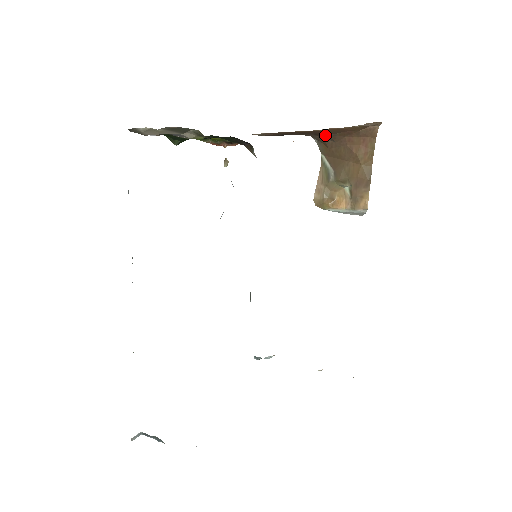
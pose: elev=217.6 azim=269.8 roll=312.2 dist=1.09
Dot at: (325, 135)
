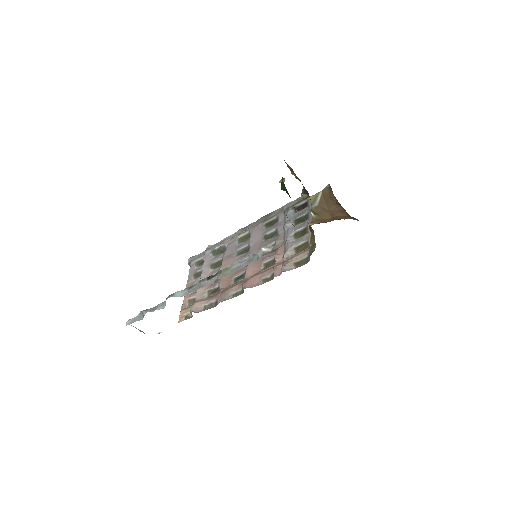
Dot at: (337, 200)
